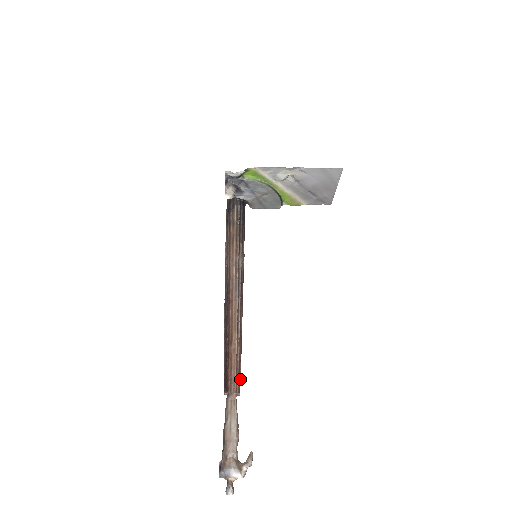
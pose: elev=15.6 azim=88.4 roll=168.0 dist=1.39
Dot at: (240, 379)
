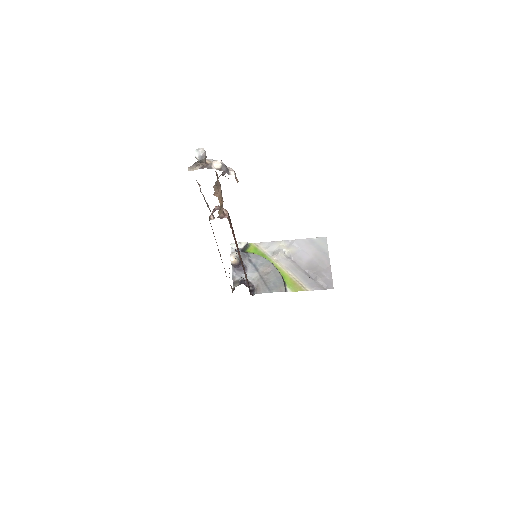
Dot at: (230, 219)
